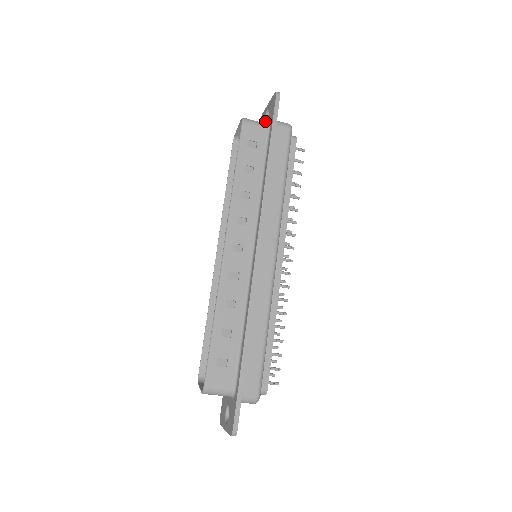
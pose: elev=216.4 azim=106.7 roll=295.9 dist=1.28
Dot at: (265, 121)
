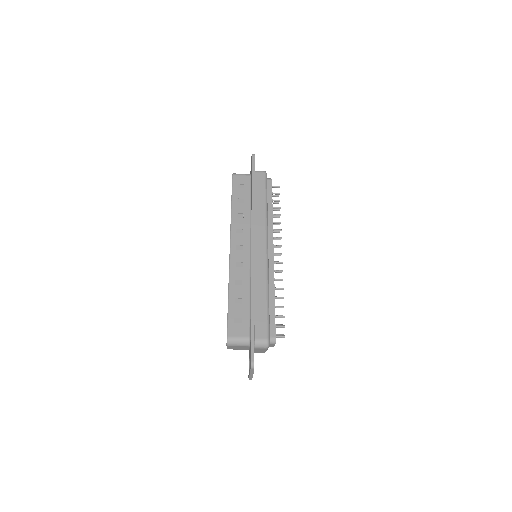
Dot at: occluded
